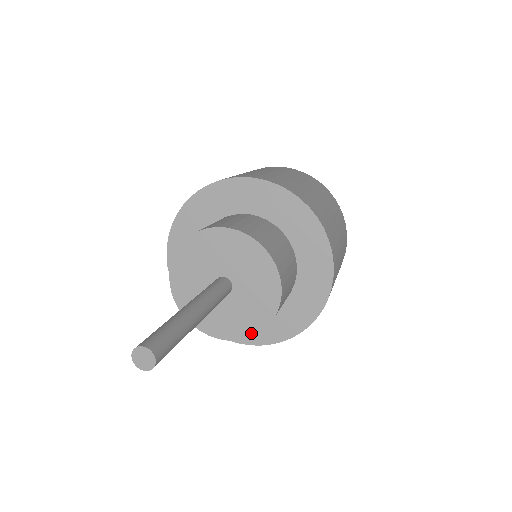
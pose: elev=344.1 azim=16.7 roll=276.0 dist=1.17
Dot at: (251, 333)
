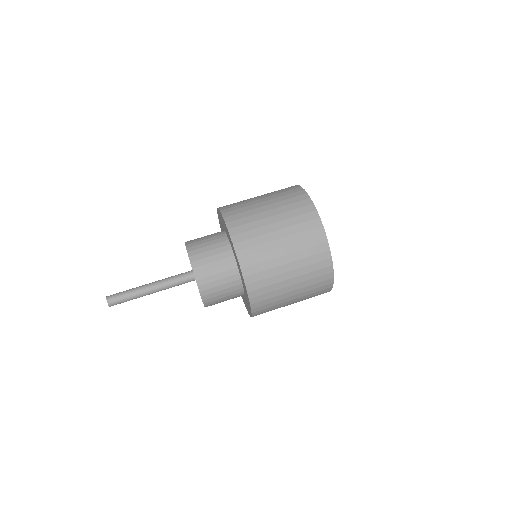
Dot at: occluded
